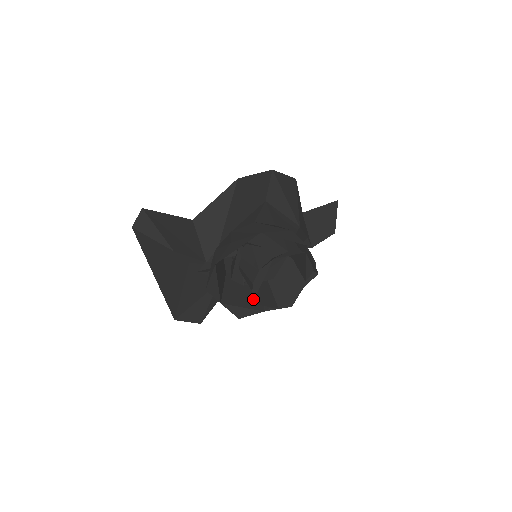
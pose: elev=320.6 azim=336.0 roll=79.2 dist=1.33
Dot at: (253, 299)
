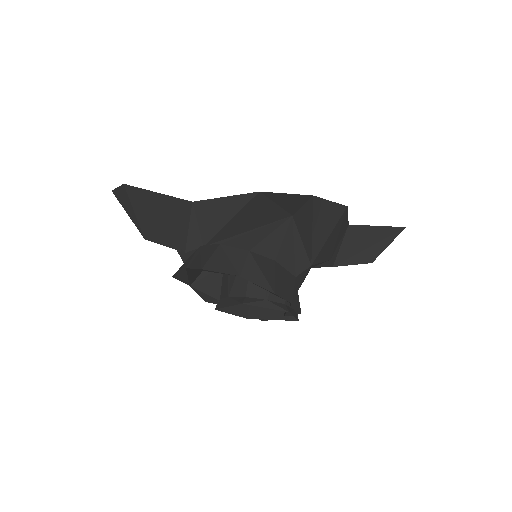
Dot at: (216, 308)
